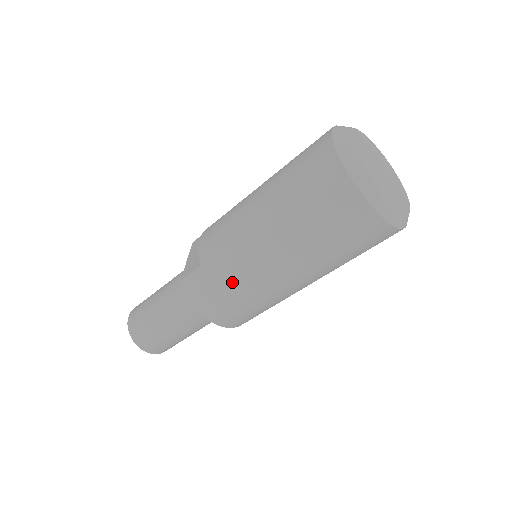
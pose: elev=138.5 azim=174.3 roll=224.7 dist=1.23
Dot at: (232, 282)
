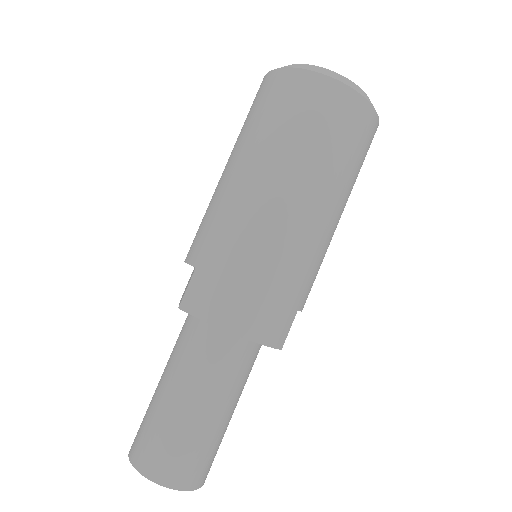
Dot at: (239, 252)
